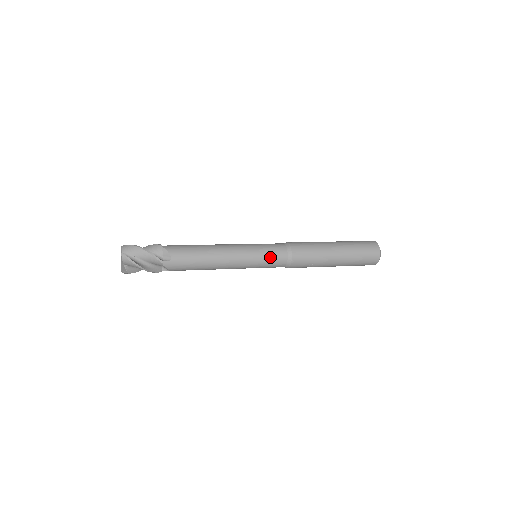
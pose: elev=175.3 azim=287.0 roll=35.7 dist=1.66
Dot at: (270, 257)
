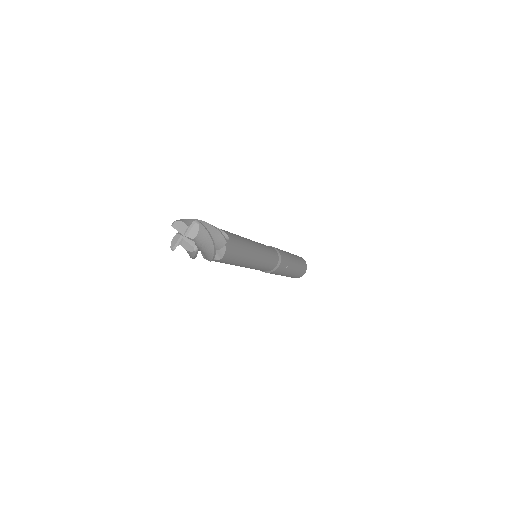
Dot at: (272, 253)
